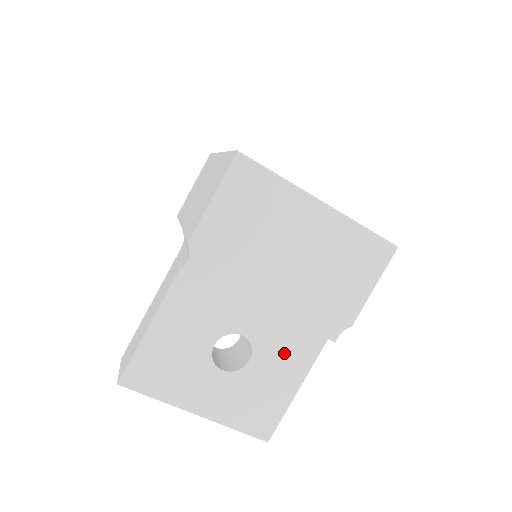
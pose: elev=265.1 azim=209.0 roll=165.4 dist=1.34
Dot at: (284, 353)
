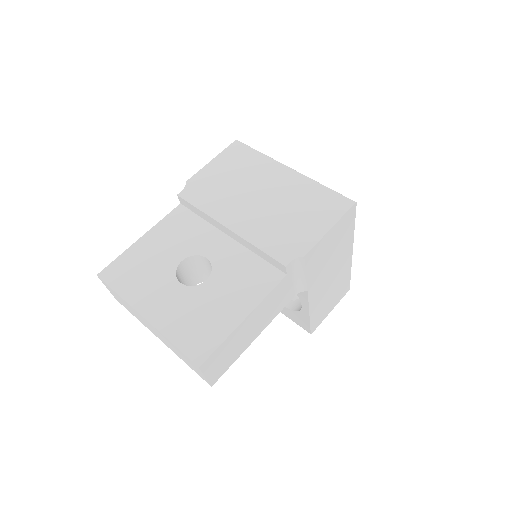
Dot at: (240, 280)
